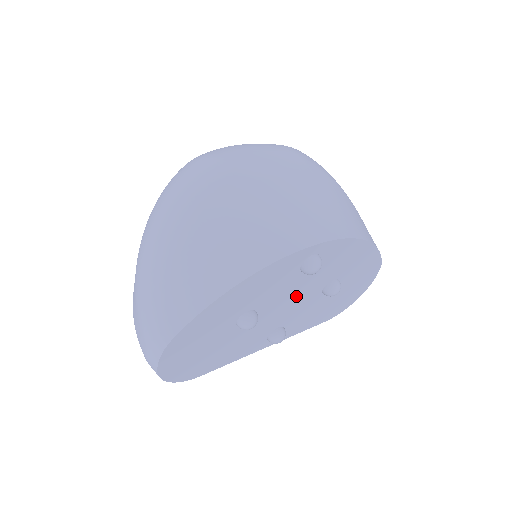
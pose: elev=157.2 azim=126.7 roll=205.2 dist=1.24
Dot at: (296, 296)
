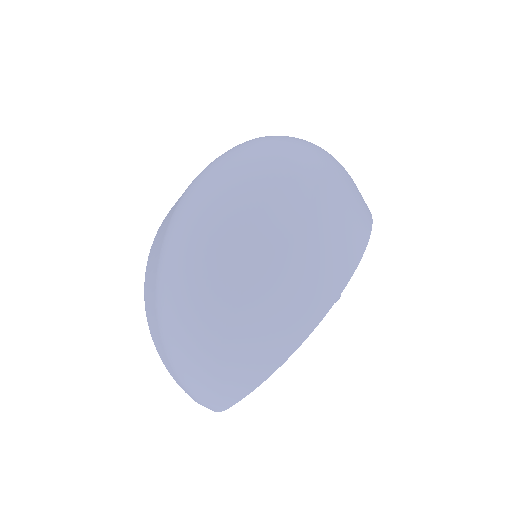
Dot at: occluded
